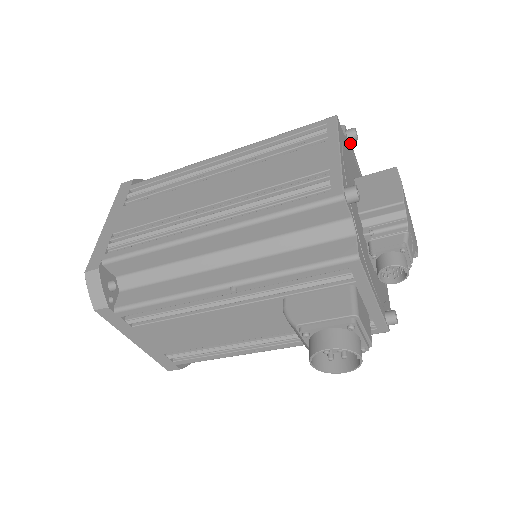
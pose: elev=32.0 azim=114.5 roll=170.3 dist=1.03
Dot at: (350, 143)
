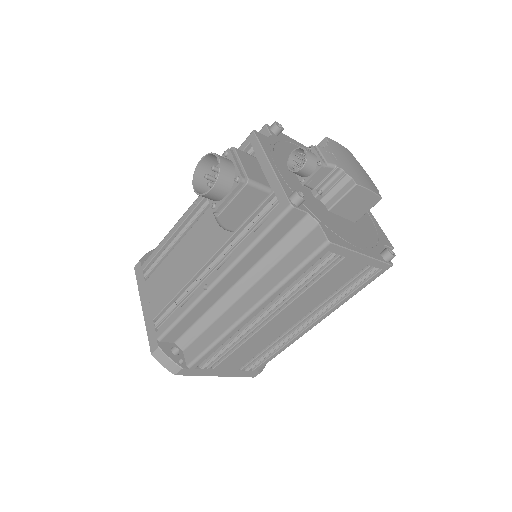
Dot at: occluded
